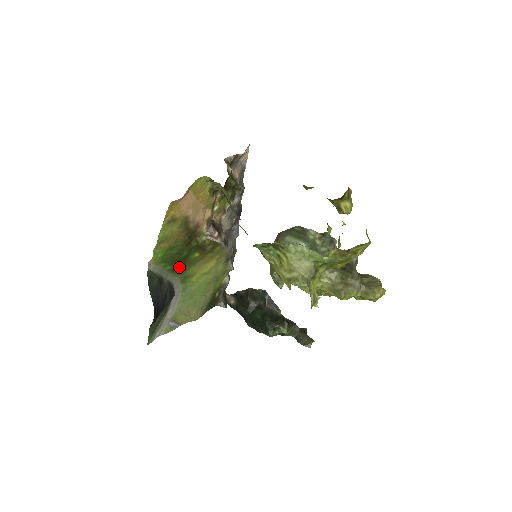
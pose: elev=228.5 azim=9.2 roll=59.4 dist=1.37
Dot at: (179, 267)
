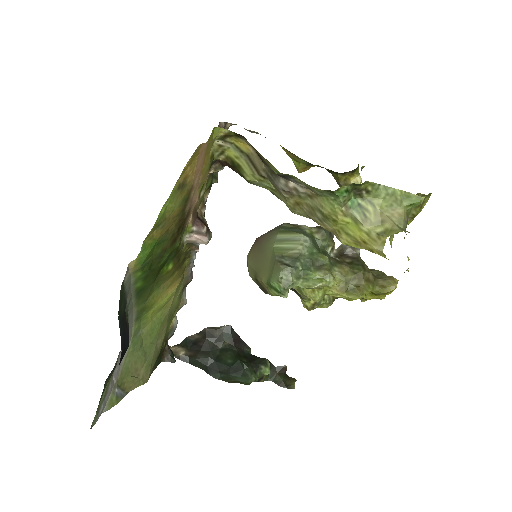
Dot at: (146, 287)
